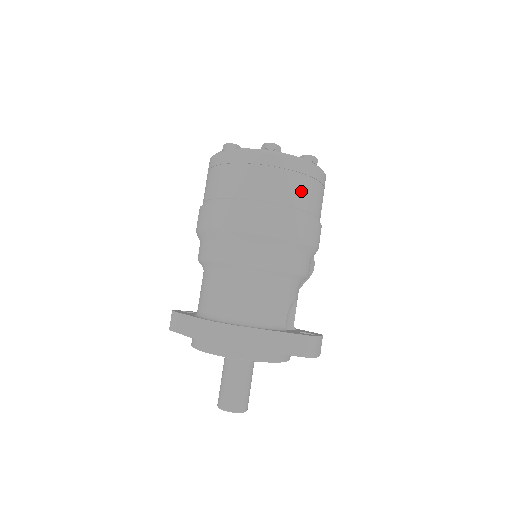
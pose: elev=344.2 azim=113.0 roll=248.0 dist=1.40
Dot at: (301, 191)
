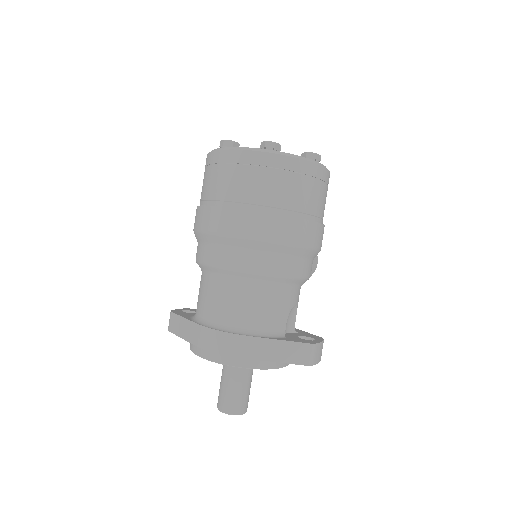
Dot at: (302, 193)
